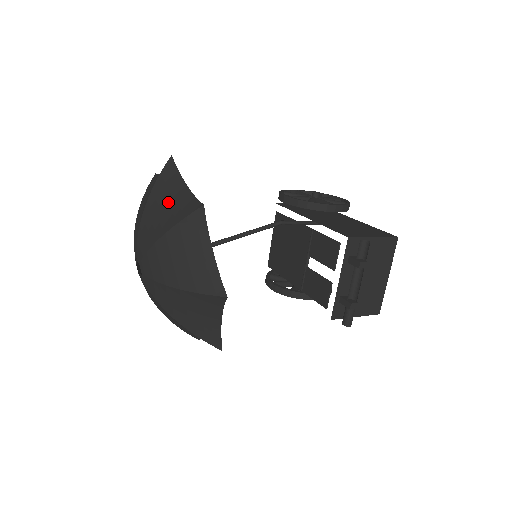
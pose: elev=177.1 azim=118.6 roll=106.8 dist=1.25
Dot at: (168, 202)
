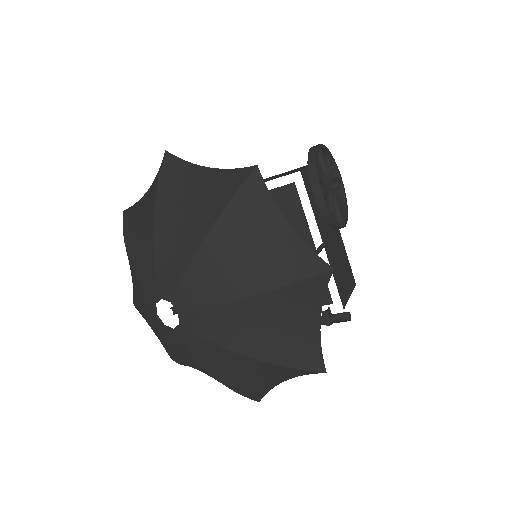
Dot at: (287, 325)
